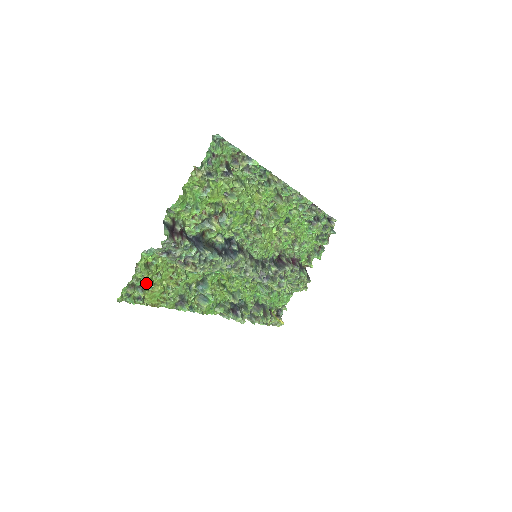
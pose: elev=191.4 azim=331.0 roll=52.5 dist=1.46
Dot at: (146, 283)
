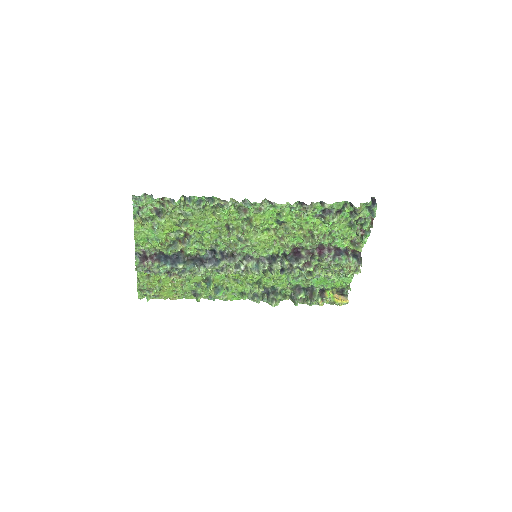
Dot at: (154, 287)
